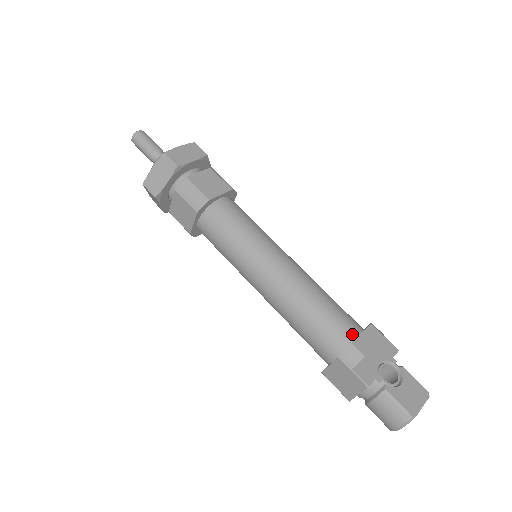
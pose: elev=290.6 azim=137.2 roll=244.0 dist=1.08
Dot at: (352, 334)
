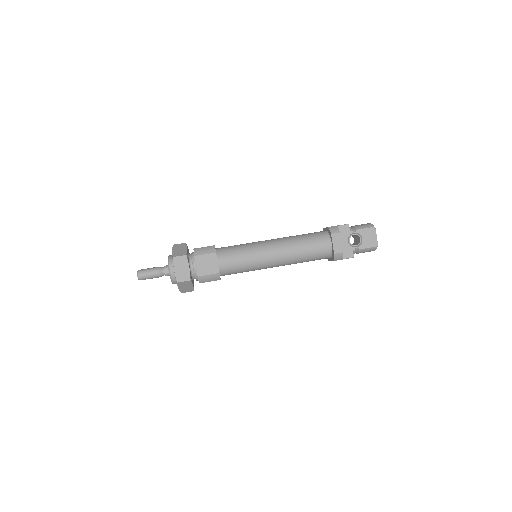
Dot at: (329, 247)
